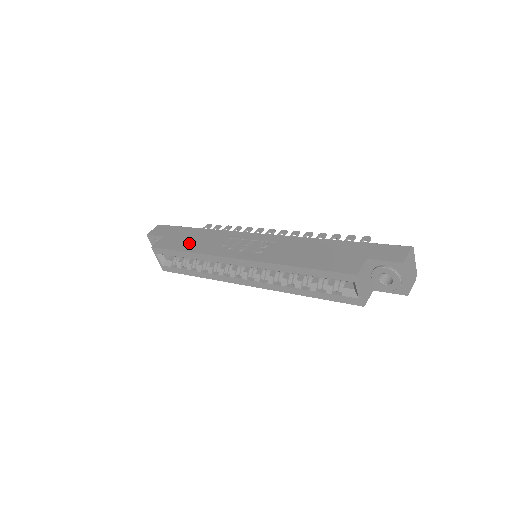
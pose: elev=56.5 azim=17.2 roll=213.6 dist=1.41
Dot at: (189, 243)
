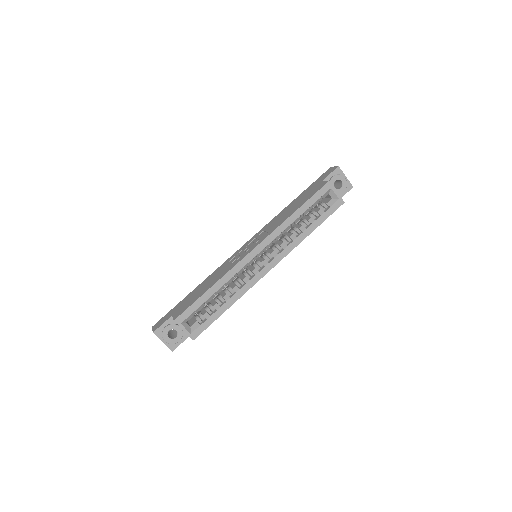
Dot at: (203, 289)
